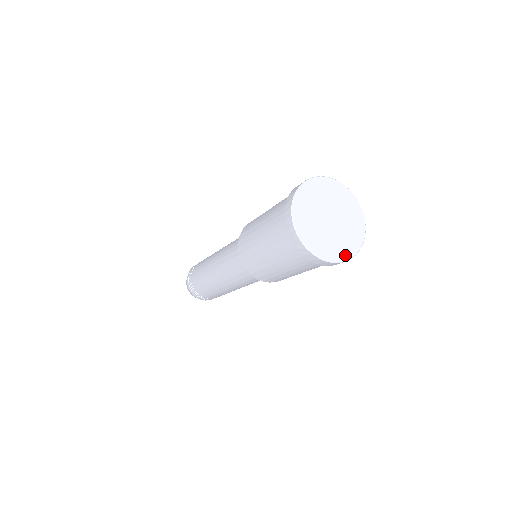
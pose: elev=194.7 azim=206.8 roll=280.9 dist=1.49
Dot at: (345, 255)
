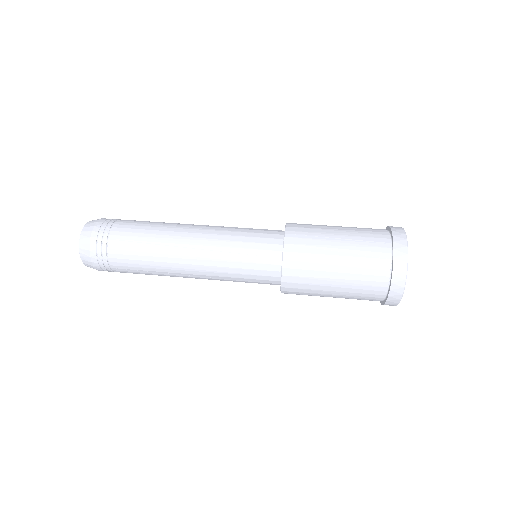
Dot at: occluded
